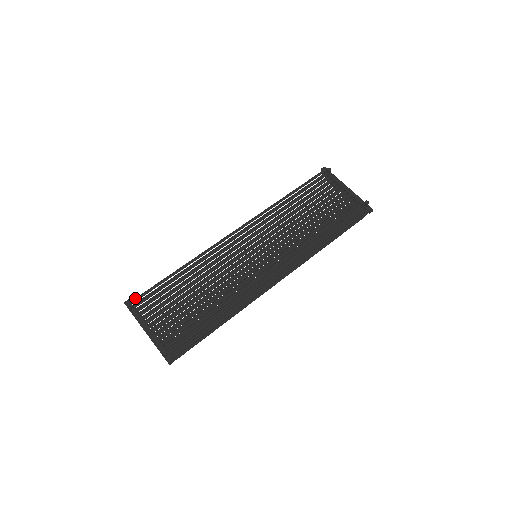
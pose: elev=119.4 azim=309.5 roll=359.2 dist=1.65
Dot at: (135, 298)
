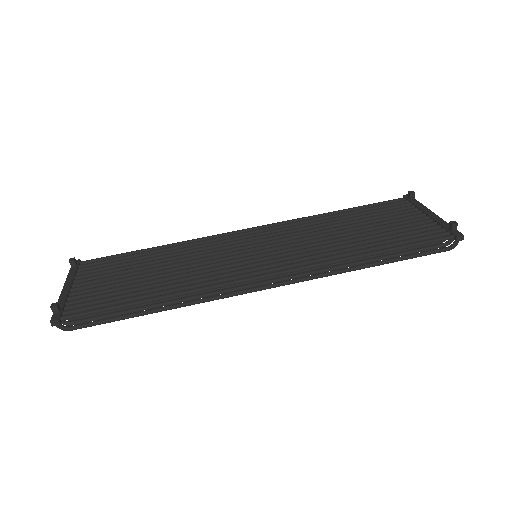
Dot at: (87, 260)
